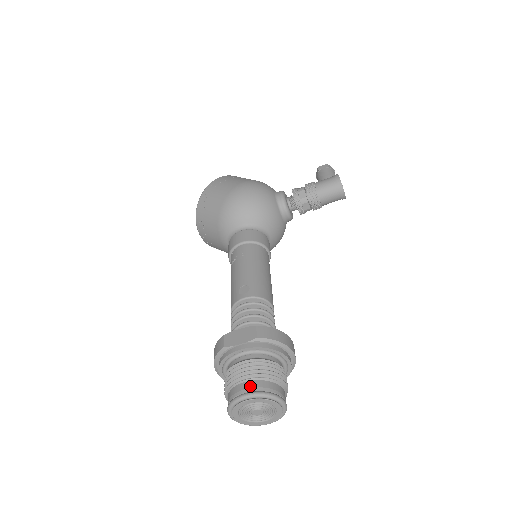
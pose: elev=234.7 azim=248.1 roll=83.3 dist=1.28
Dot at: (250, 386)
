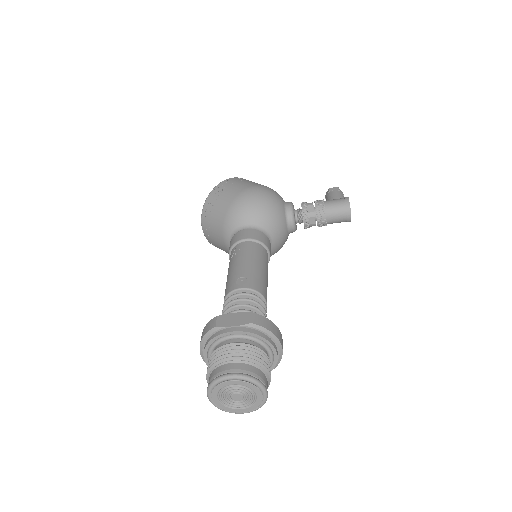
Dot at: (236, 367)
